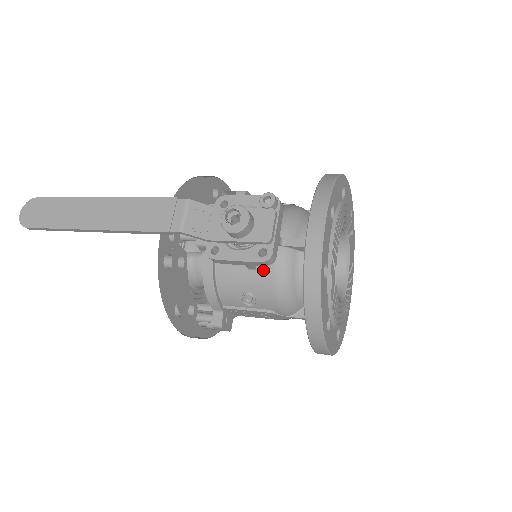
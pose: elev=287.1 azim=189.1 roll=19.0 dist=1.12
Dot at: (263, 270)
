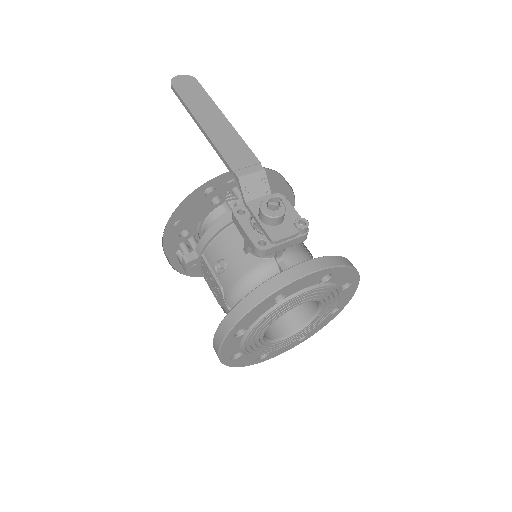
Dot at: (249, 259)
